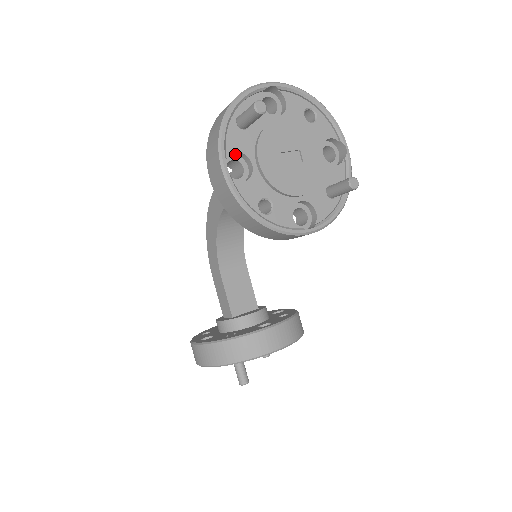
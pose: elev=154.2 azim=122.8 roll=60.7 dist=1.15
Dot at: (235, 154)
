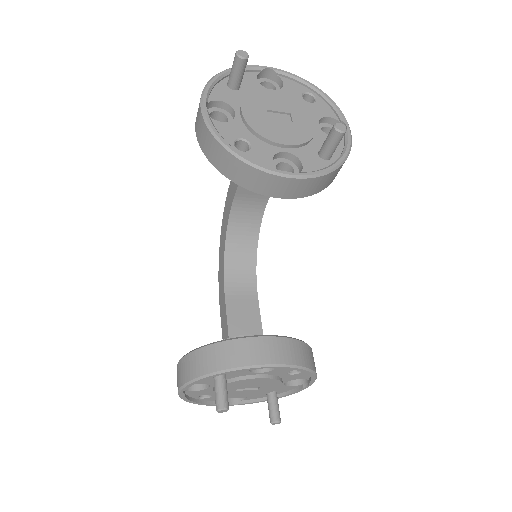
Dot at: (222, 108)
